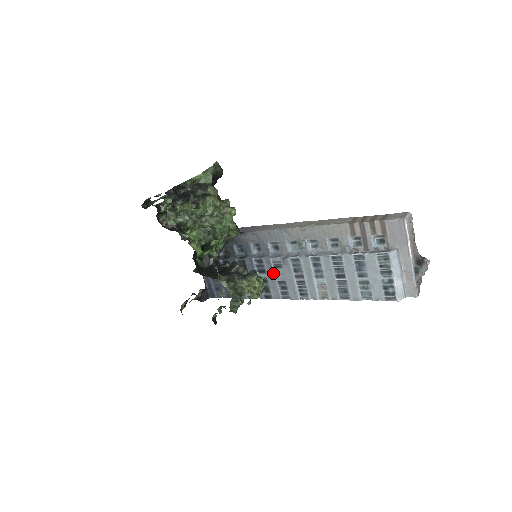
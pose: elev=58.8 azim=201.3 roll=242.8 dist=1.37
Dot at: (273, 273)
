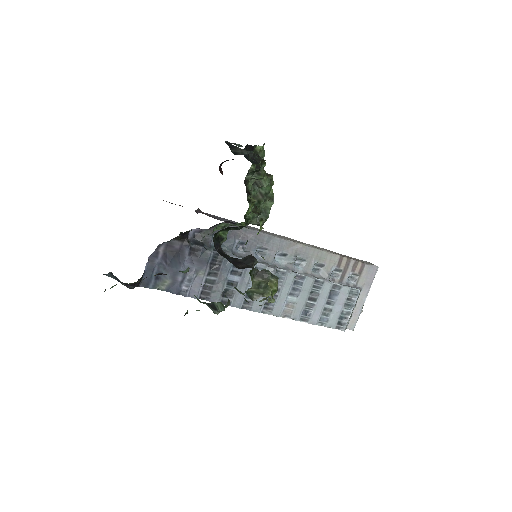
Dot at: (249, 279)
